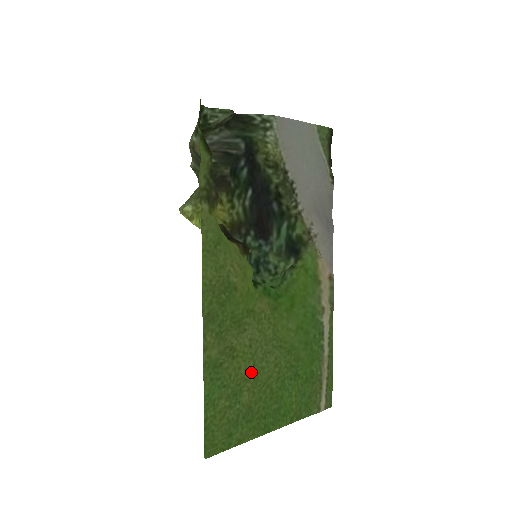
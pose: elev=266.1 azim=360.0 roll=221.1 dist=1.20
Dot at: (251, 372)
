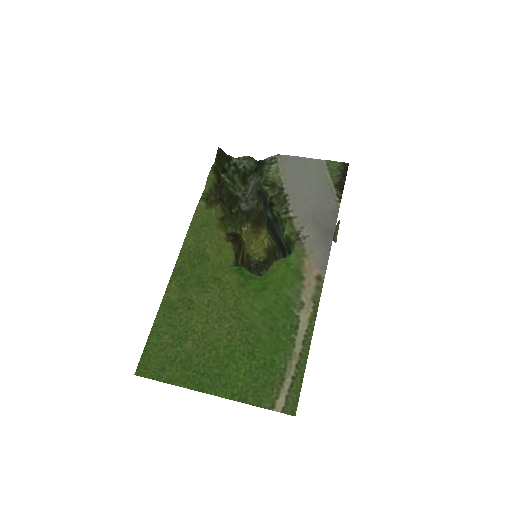
Dot at: (201, 327)
